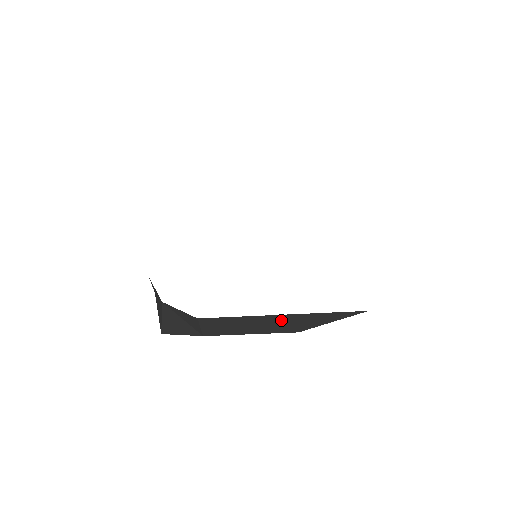
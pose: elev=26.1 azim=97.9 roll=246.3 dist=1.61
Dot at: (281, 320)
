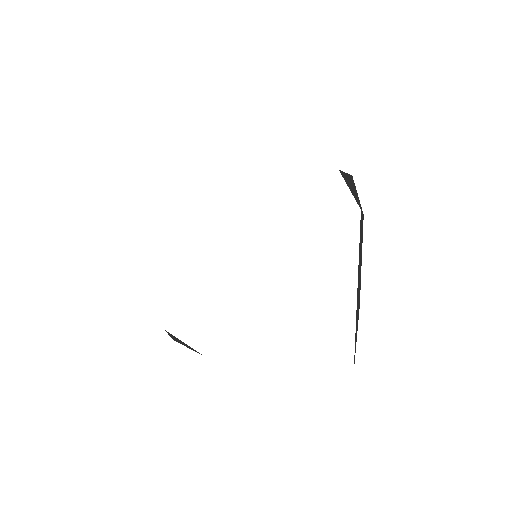
Dot at: occluded
